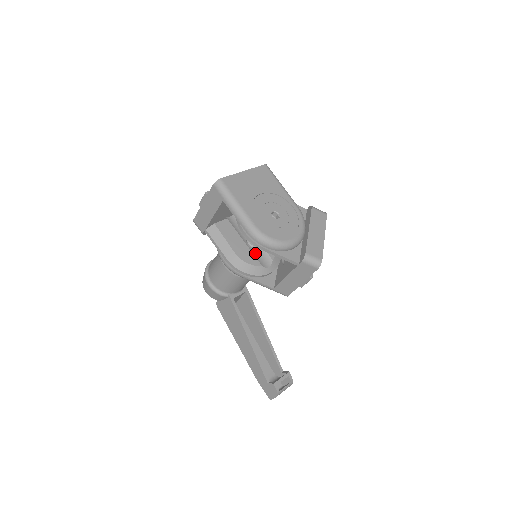
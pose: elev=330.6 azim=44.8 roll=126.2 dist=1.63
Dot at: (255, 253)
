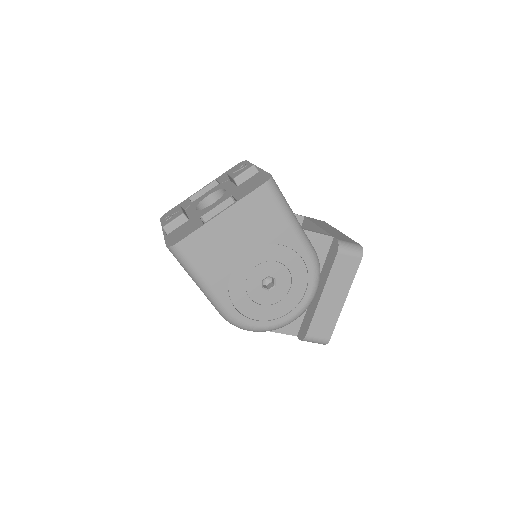
Dot at: occluded
